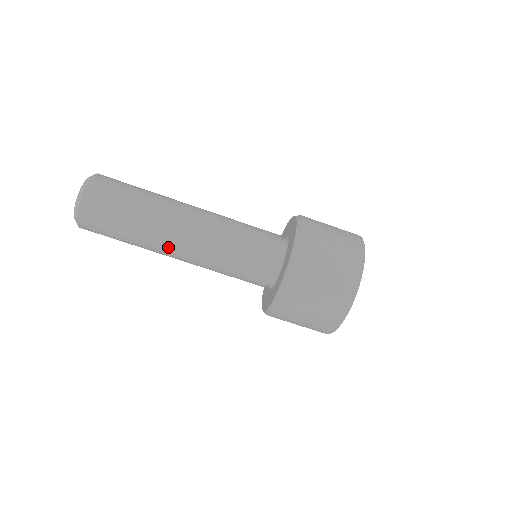
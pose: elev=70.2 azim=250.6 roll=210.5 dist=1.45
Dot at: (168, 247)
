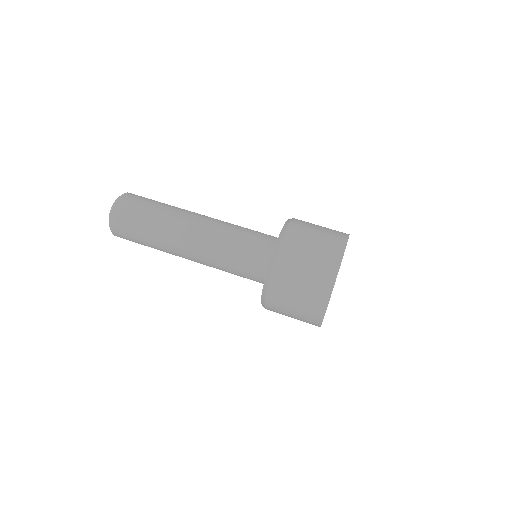
Dot at: (183, 227)
